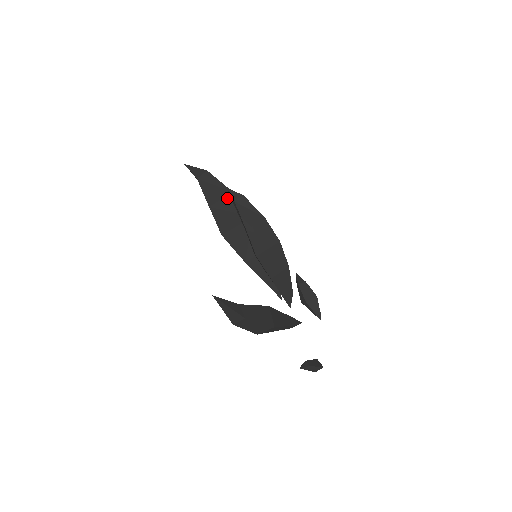
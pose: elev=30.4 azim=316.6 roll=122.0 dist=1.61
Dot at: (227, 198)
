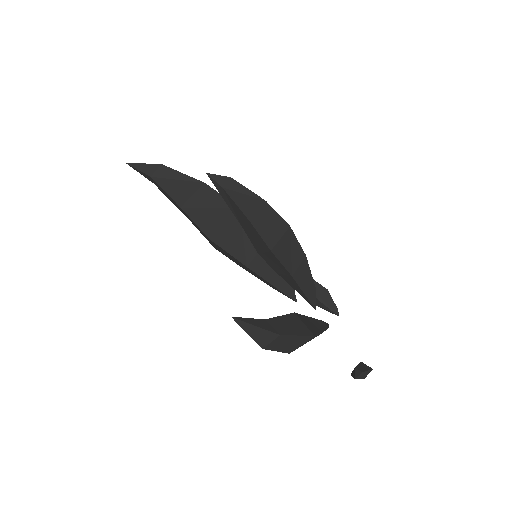
Dot at: (200, 192)
